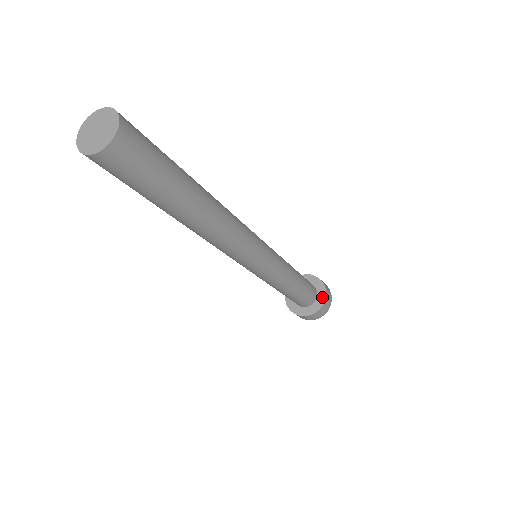
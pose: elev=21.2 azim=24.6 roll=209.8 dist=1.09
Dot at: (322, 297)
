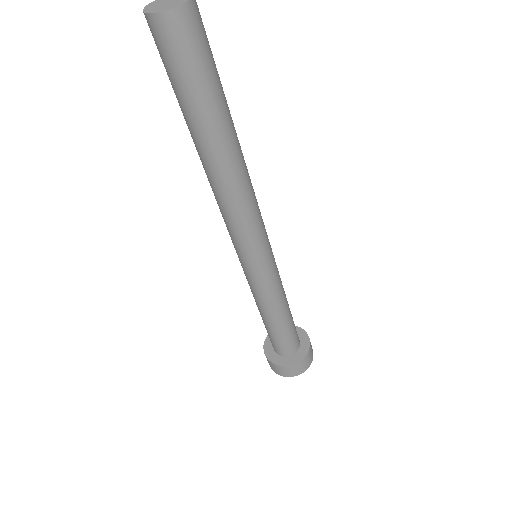
Dot at: (299, 357)
